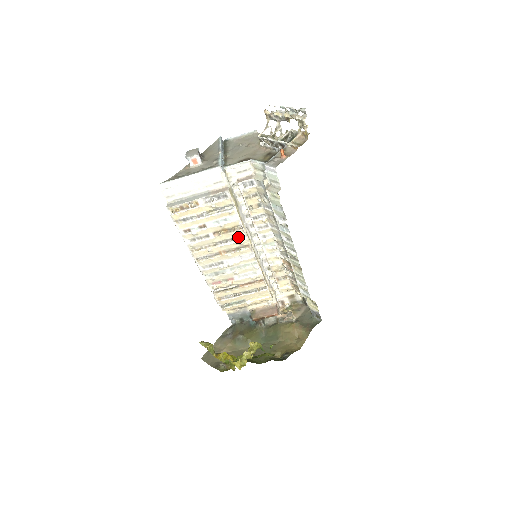
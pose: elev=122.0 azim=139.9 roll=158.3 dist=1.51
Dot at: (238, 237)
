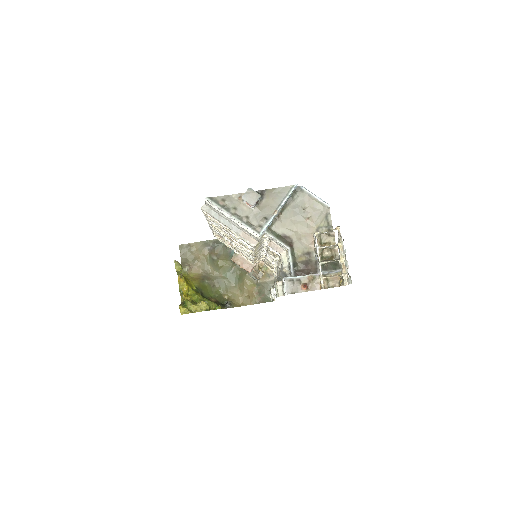
Dot at: occluded
